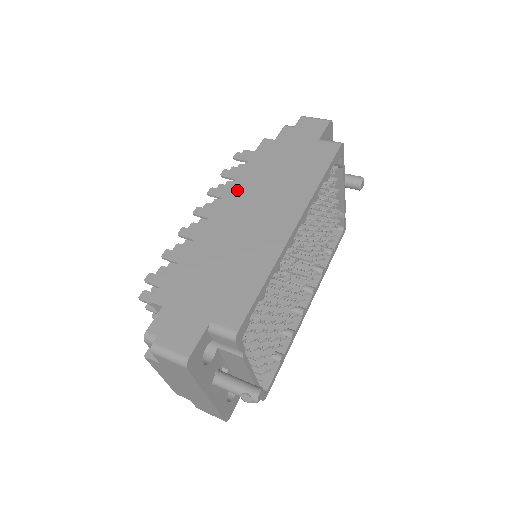
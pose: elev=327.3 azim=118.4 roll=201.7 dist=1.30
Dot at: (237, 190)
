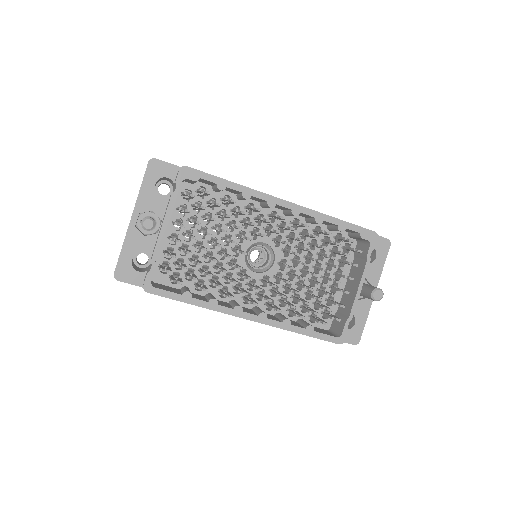
Dot at: occluded
